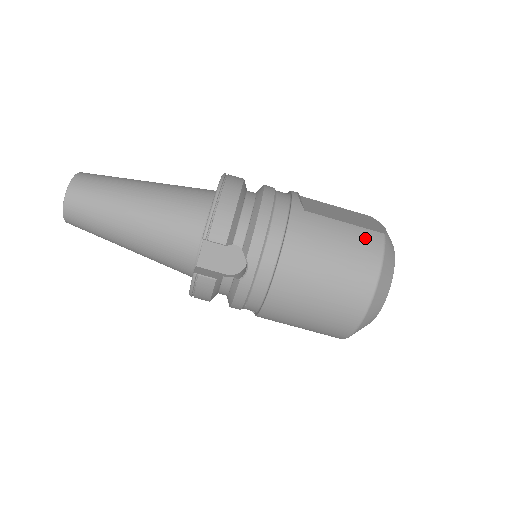
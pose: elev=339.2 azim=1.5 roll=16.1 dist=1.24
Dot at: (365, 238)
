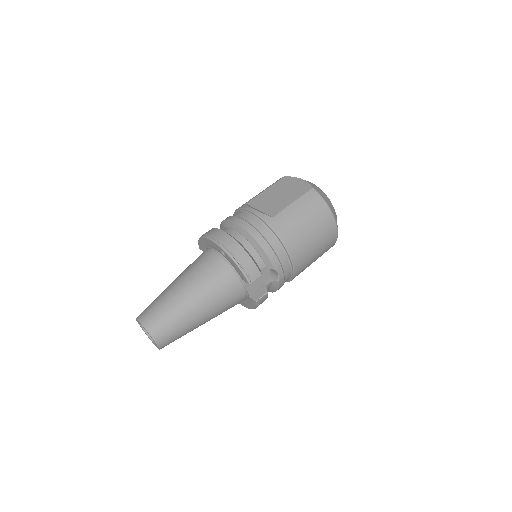
Dot at: (309, 201)
